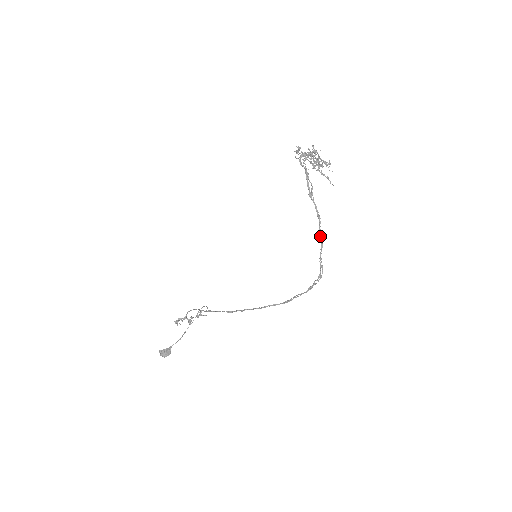
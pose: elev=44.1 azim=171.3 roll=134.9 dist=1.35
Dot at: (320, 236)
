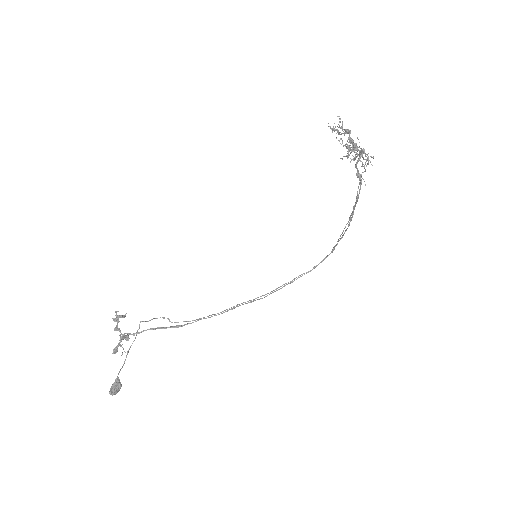
Dot at: occluded
